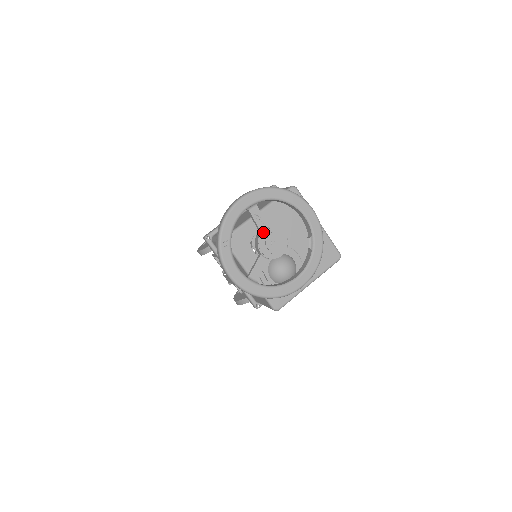
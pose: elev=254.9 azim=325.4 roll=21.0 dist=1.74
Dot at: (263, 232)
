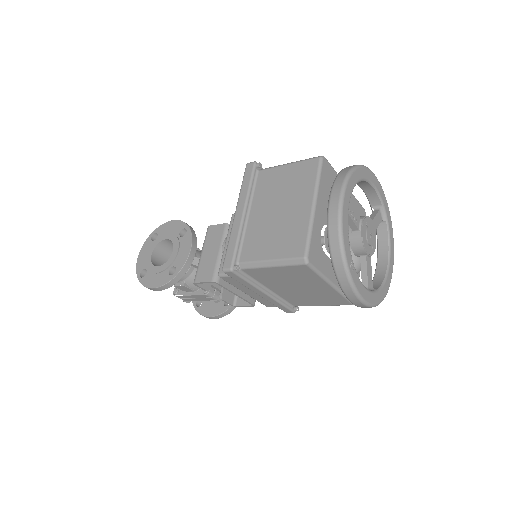
Dot at: (362, 229)
